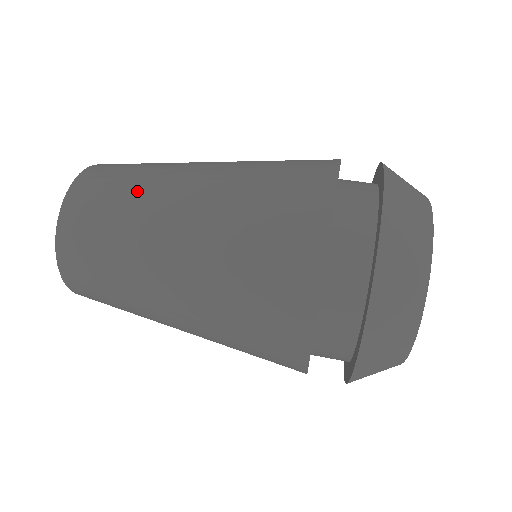
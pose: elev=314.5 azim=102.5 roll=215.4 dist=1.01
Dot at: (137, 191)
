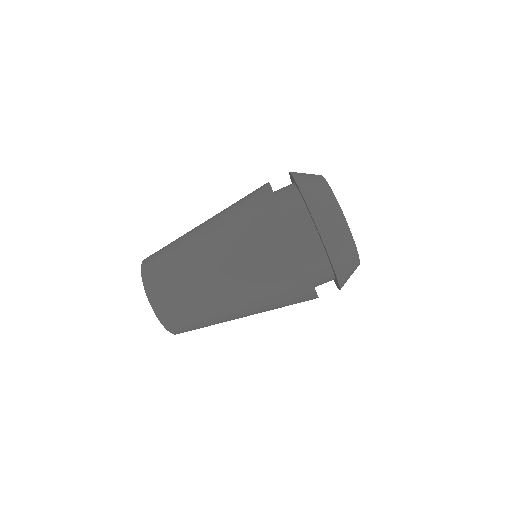
Dot at: occluded
